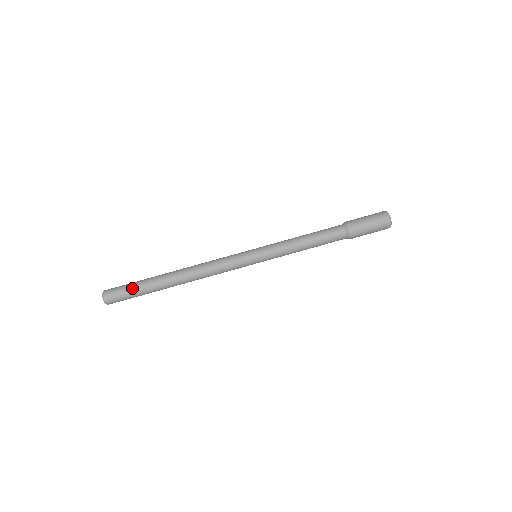
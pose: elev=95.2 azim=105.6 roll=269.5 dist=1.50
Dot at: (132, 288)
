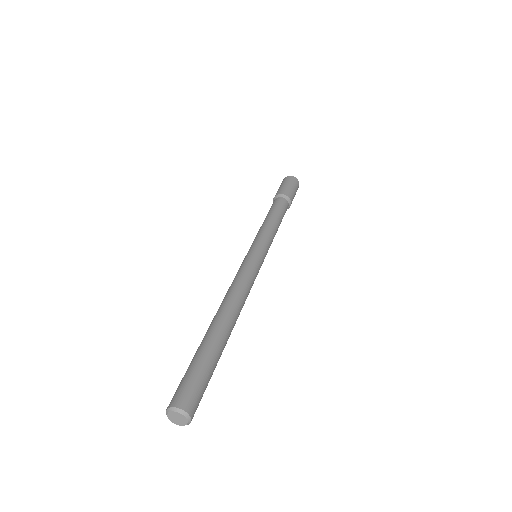
Dot at: (189, 367)
